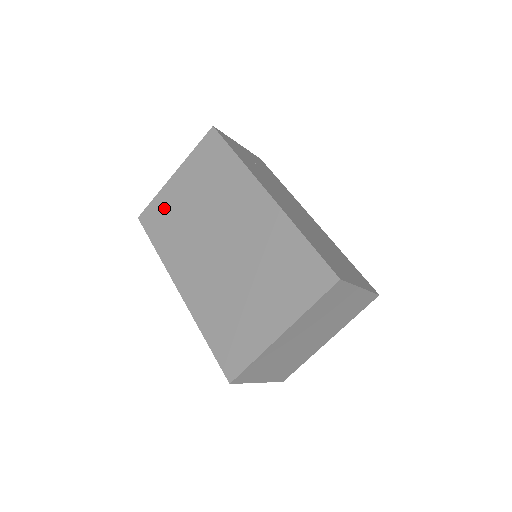
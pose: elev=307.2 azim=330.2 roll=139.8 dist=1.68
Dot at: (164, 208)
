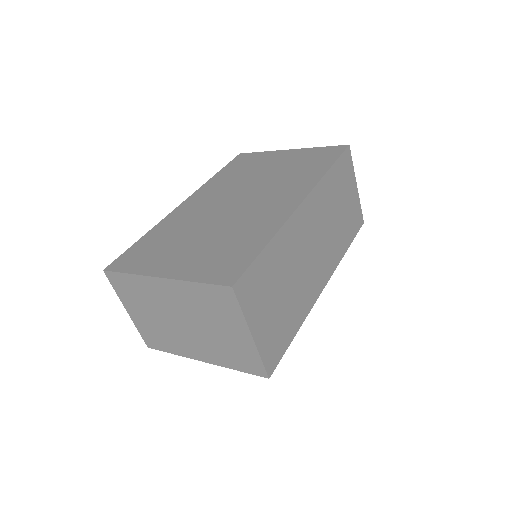
Dot at: (255, 160)
